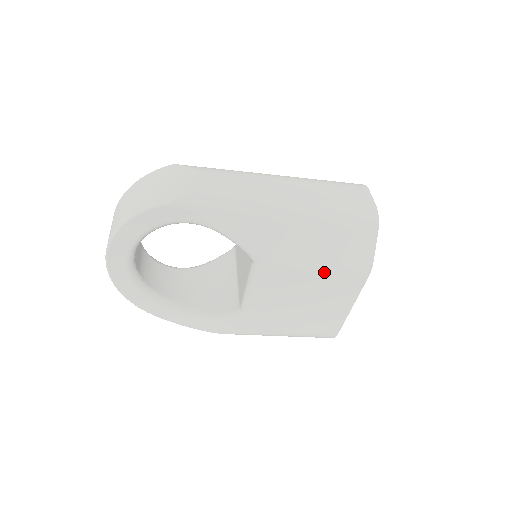
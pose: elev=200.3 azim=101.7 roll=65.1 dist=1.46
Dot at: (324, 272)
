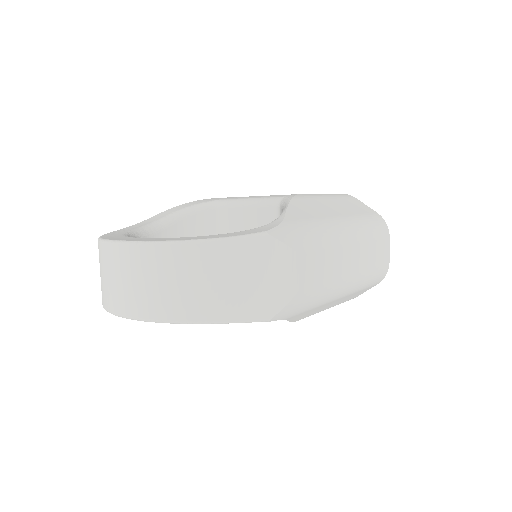
Dot at: occluded
